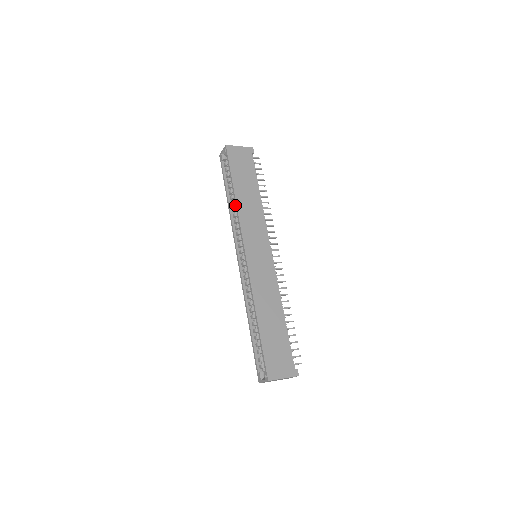
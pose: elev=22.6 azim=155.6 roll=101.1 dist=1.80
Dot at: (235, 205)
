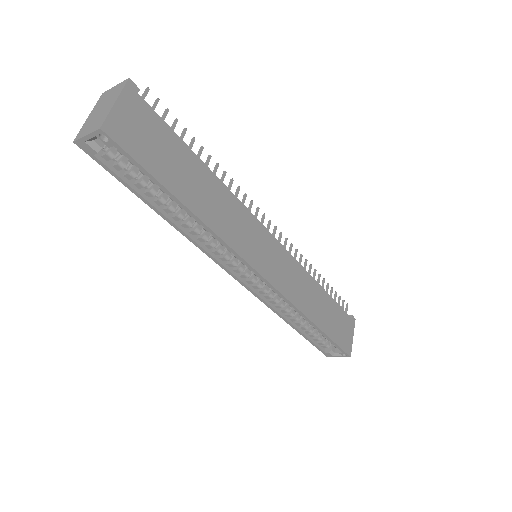
Dot at: occluded
